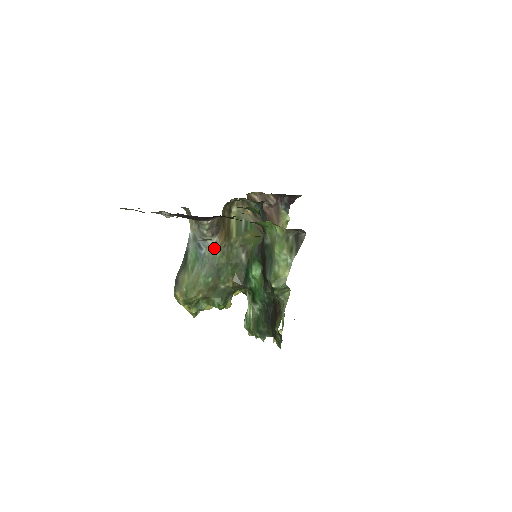
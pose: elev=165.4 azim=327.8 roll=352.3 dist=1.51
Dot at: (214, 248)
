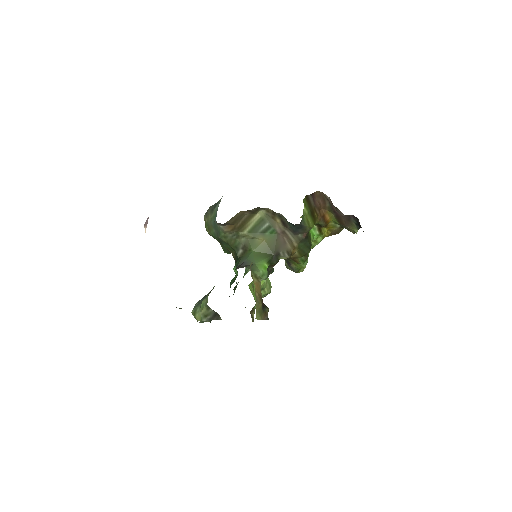
Dot at: (220, 229)
